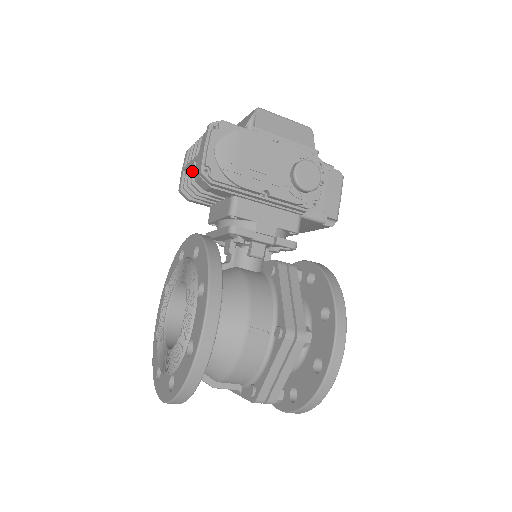
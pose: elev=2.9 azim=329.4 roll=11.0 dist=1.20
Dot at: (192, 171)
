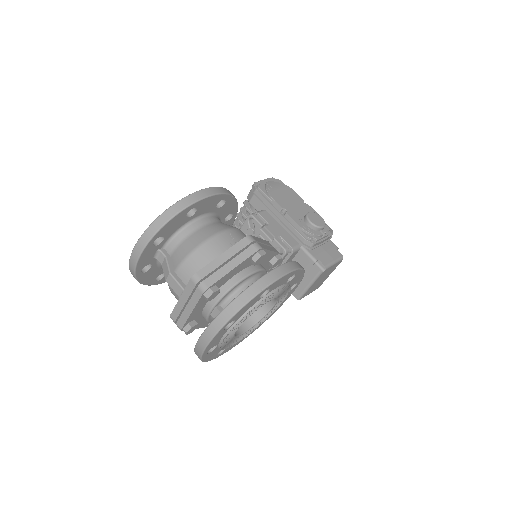
Dot at: occluded
